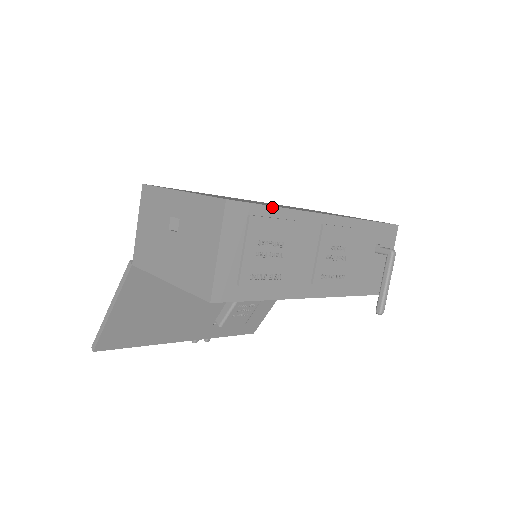
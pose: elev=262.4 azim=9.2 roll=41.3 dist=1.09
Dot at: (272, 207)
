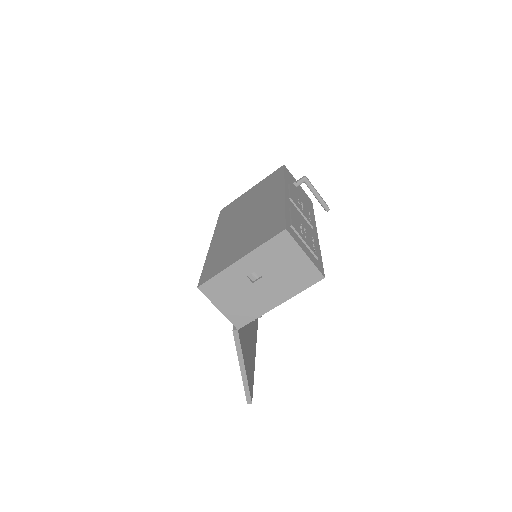
Dot at: (285, 213)
